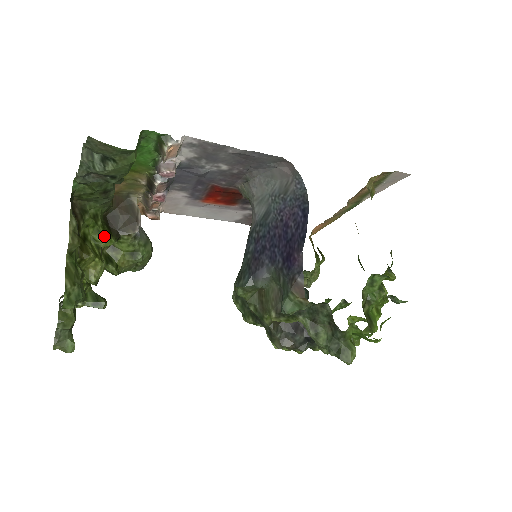
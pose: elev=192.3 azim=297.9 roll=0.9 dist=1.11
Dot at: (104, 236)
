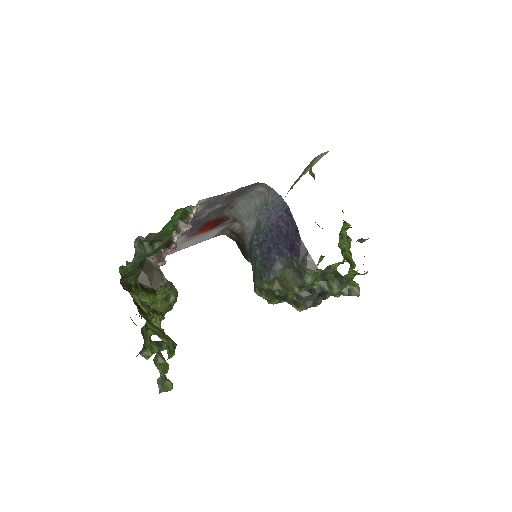
Dot at: (148, 296)
